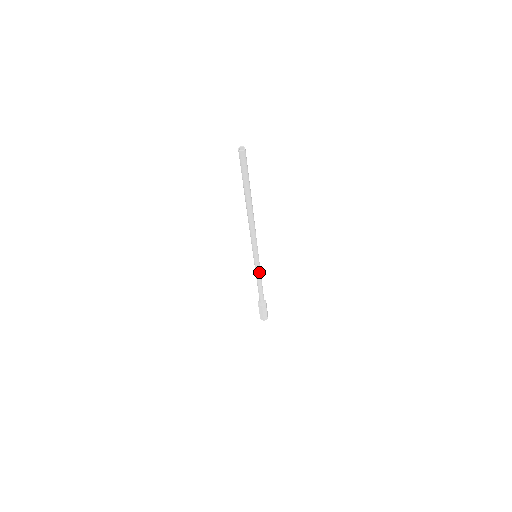
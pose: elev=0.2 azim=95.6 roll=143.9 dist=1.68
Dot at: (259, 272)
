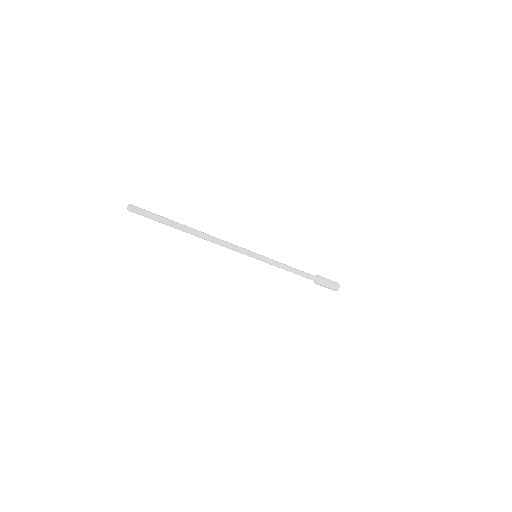
Dot at: (274, 265)
